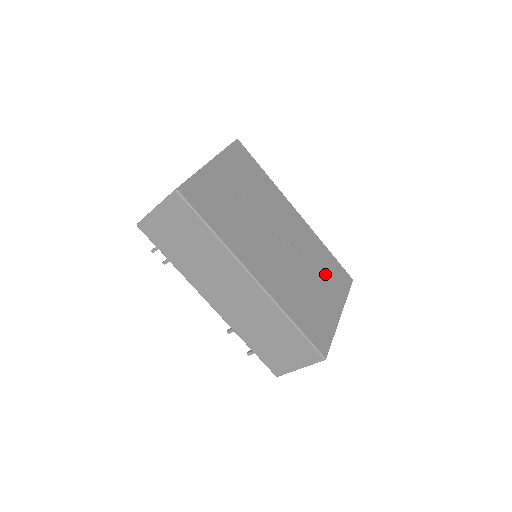
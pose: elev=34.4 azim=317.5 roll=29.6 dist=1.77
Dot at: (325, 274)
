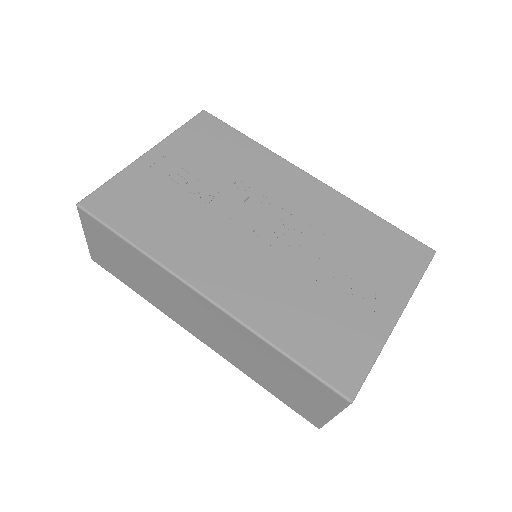
Dot at: (365, 256)
